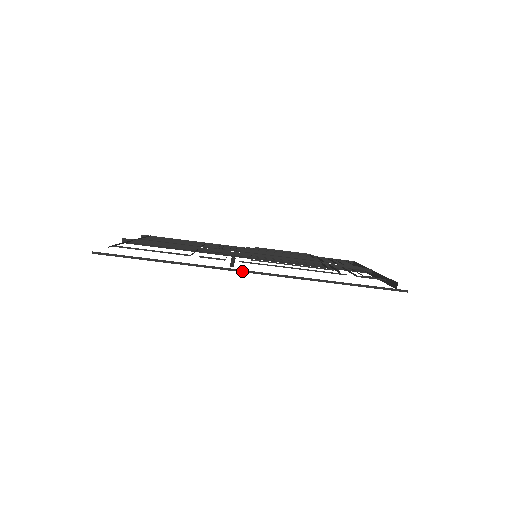
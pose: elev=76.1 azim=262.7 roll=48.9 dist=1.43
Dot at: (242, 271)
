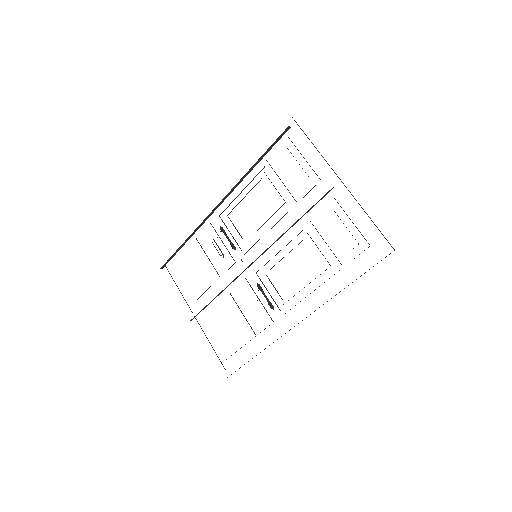
Dot at: occluded
